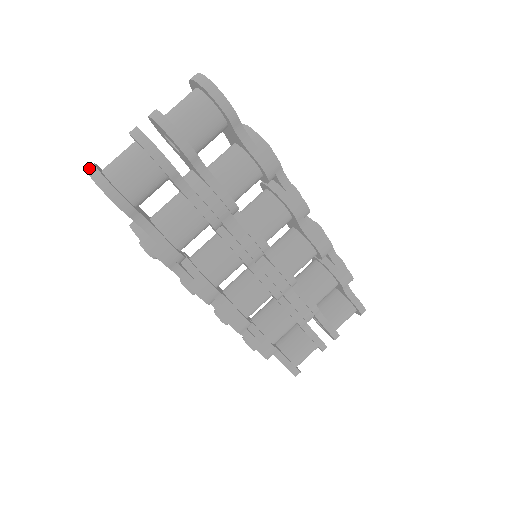
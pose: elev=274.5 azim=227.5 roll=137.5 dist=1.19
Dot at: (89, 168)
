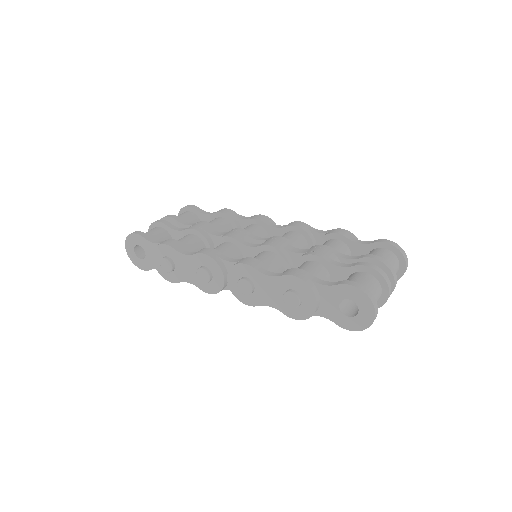
Dot at: (127, 249)
